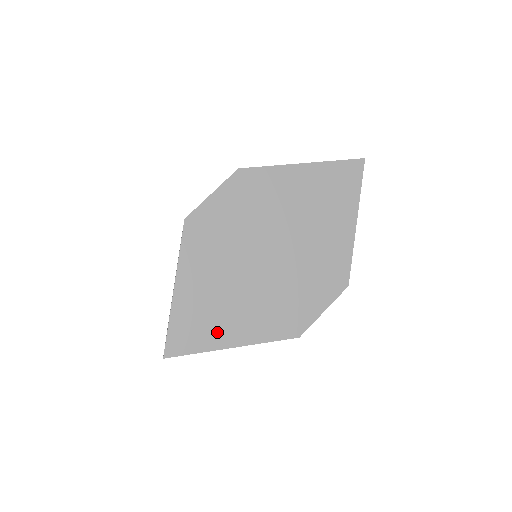
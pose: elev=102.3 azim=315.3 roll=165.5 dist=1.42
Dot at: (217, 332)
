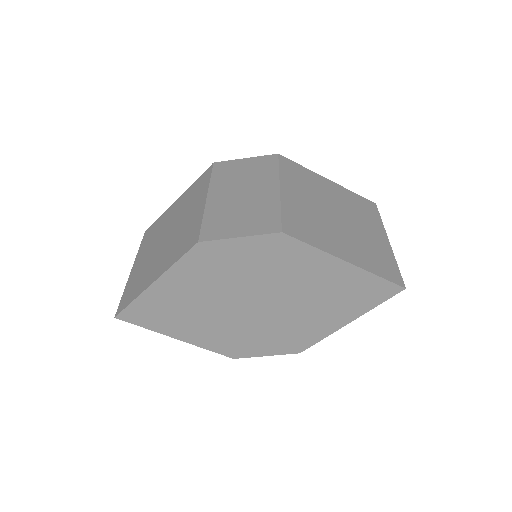
Dot at: (170, 325)
